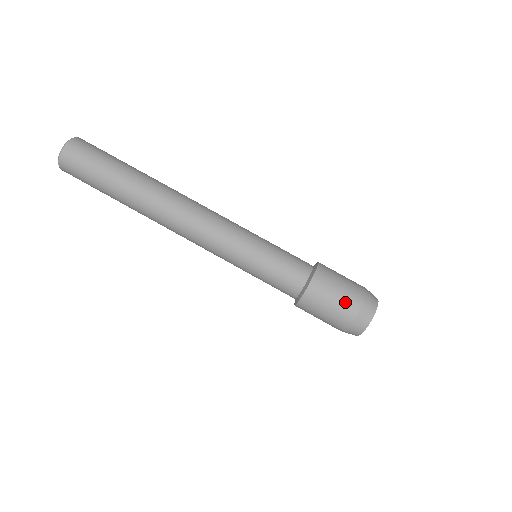
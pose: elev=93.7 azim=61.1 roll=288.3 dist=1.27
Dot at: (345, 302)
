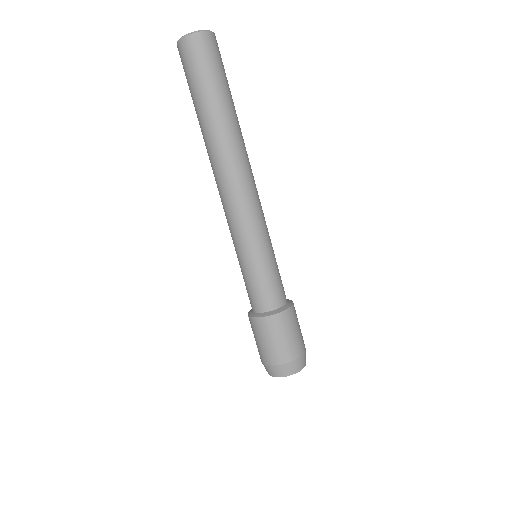
Dot at: (296, 343)
